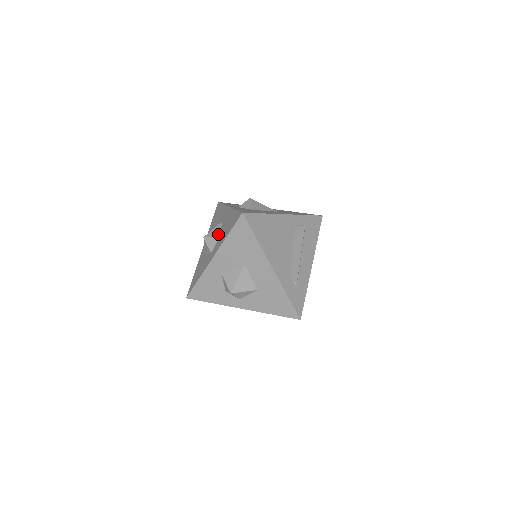
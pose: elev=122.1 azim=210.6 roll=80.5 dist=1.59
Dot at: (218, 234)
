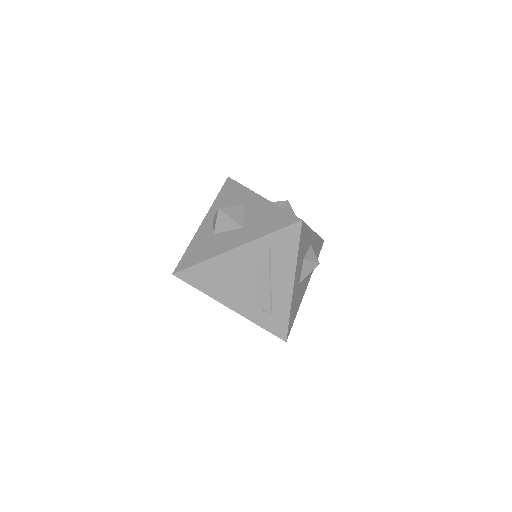
Dot at: occluded
